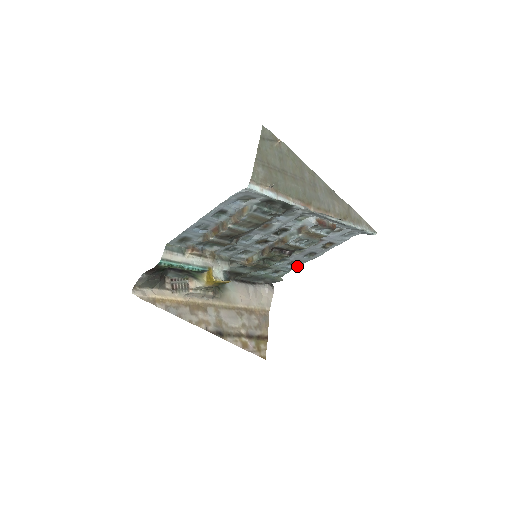
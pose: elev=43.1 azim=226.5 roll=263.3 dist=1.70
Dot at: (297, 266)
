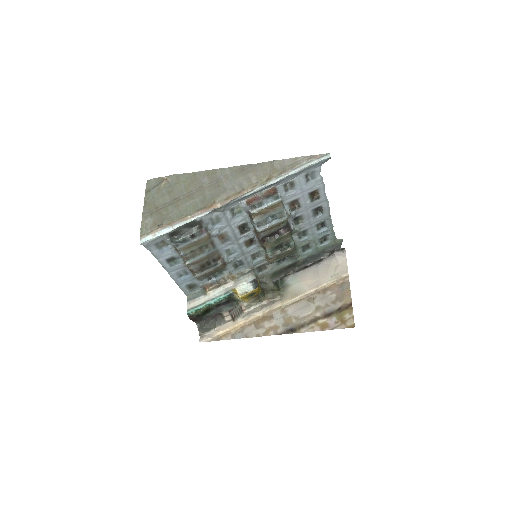
Dot at: (329, 224)
